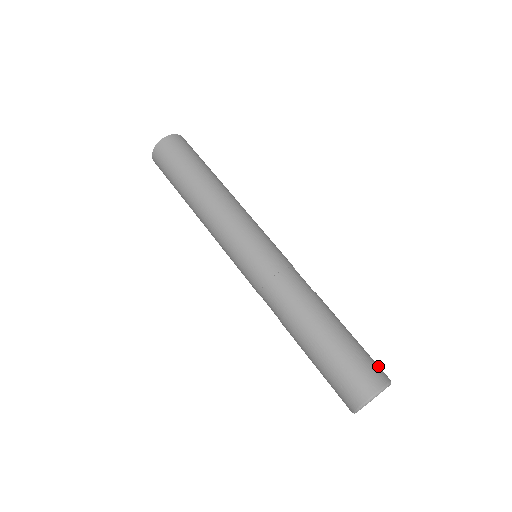
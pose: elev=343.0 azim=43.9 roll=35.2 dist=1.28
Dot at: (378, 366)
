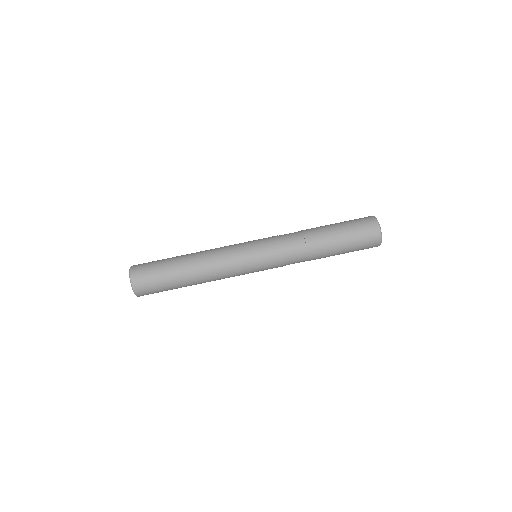
Dot at: occluded
